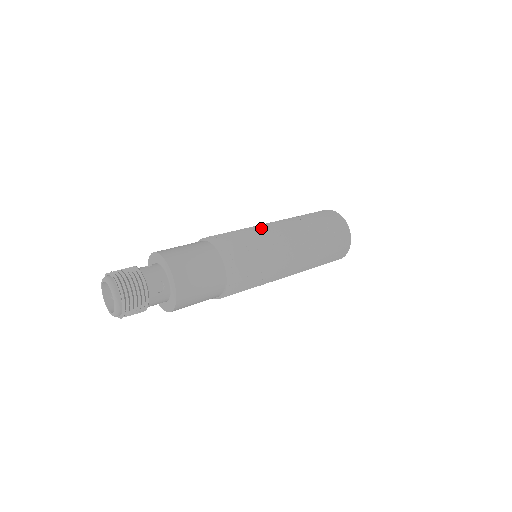
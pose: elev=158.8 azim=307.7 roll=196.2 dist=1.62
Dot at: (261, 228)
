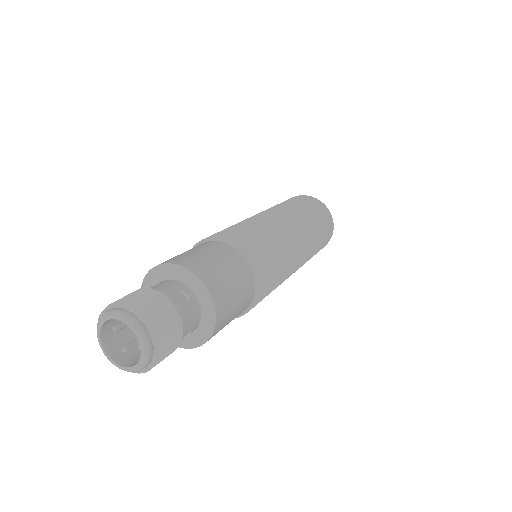
Dot at: occluded
